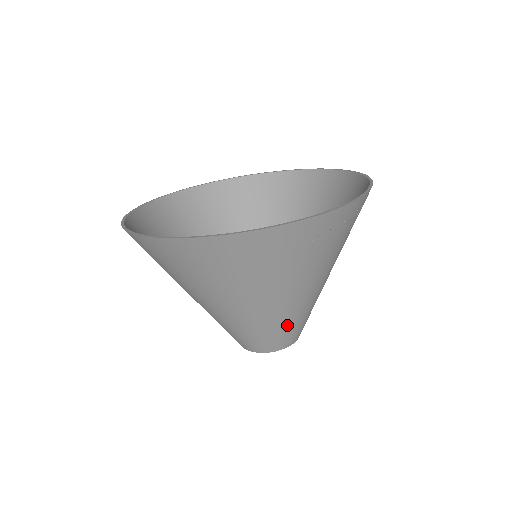
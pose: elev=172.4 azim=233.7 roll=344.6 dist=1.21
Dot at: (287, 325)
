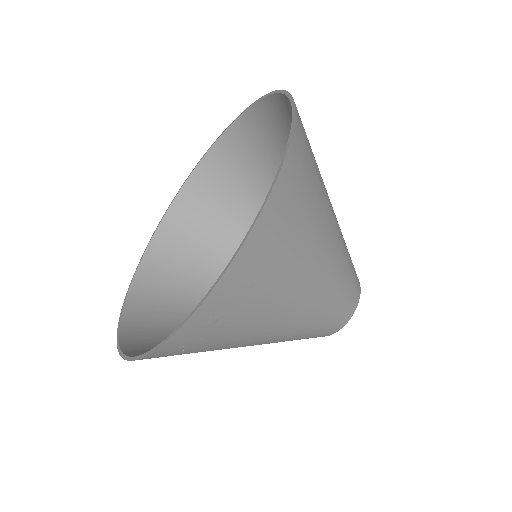
Dot at: occluded
